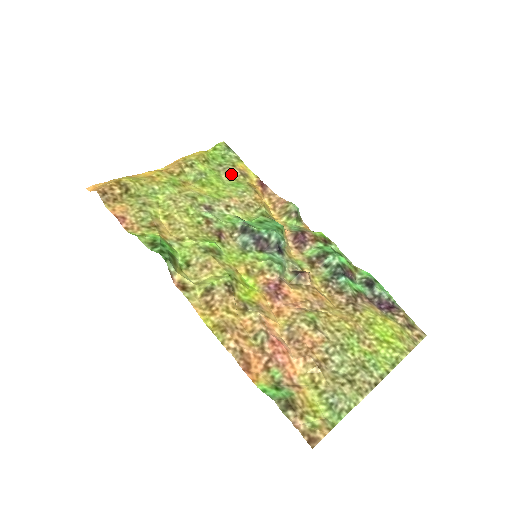
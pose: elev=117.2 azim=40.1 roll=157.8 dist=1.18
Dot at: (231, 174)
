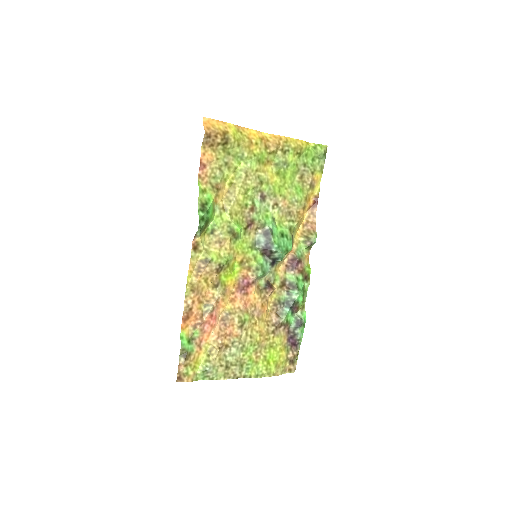
Dot at: (304, 178)
